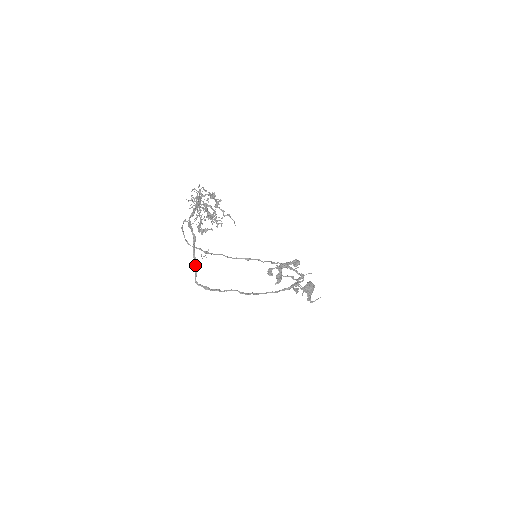
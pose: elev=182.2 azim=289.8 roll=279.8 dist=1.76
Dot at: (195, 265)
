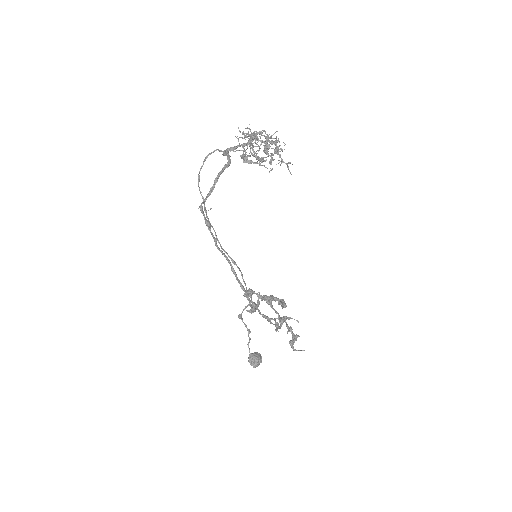
Dot at: (211, 189)
